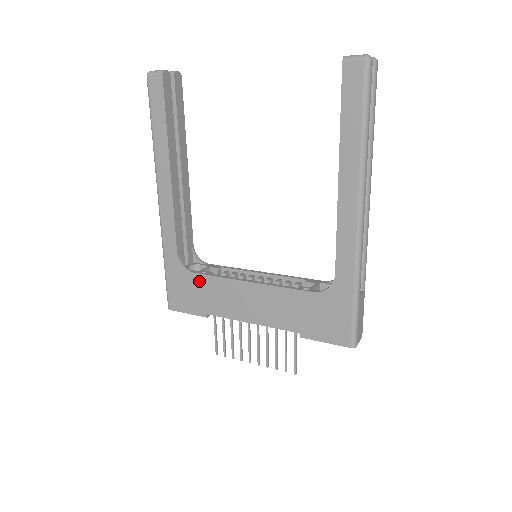
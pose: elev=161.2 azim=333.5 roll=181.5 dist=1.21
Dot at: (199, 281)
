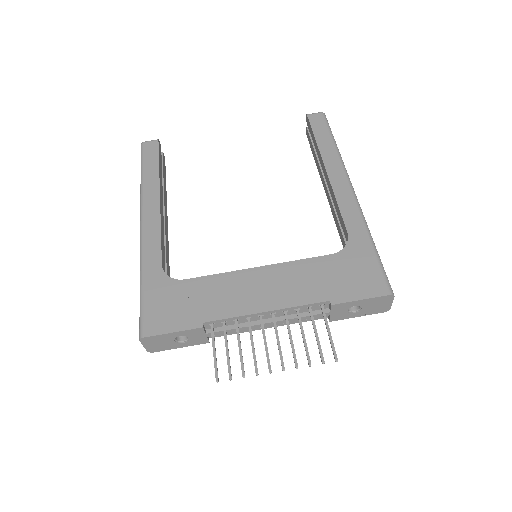
Dot at: (191, 286)
